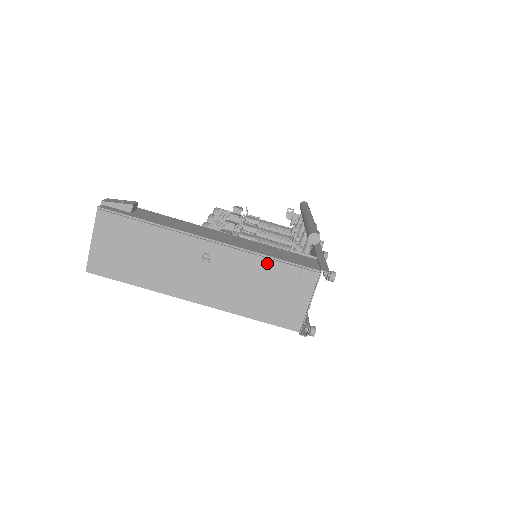
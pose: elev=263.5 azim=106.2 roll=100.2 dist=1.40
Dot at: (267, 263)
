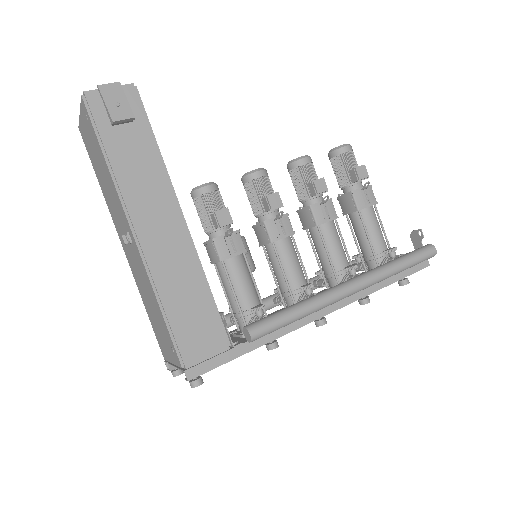
Dot at: (158, 306)
